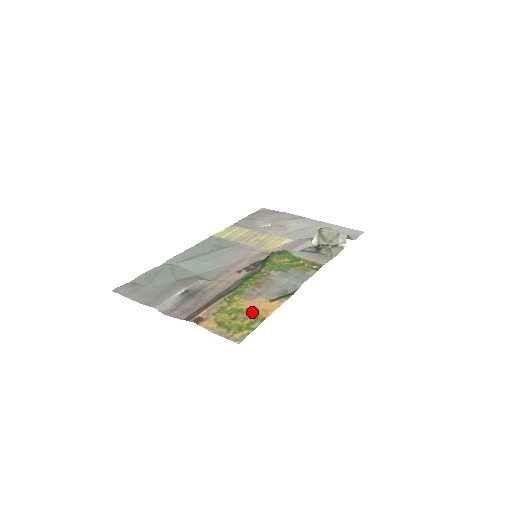
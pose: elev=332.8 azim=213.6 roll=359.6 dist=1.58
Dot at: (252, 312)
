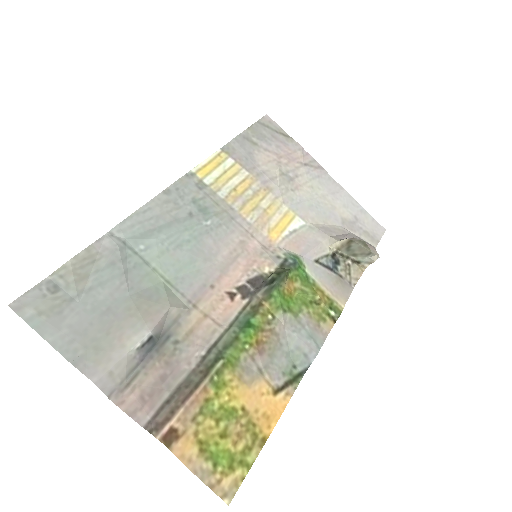
Dot at: (249, 420)
